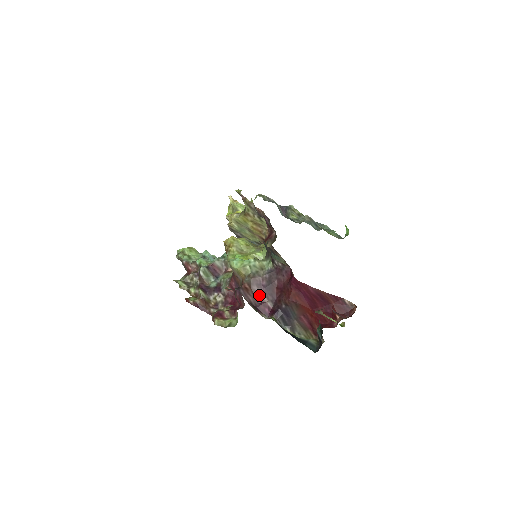
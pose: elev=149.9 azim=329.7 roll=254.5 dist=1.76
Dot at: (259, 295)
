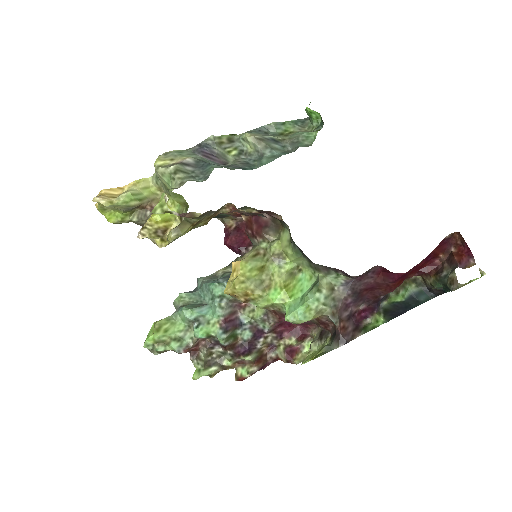
Dot at: (350, 314)
